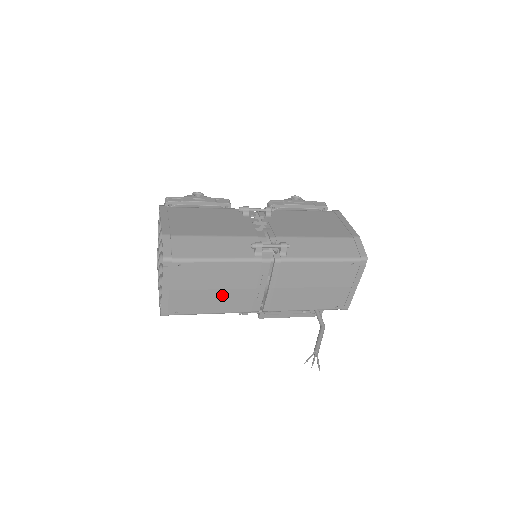
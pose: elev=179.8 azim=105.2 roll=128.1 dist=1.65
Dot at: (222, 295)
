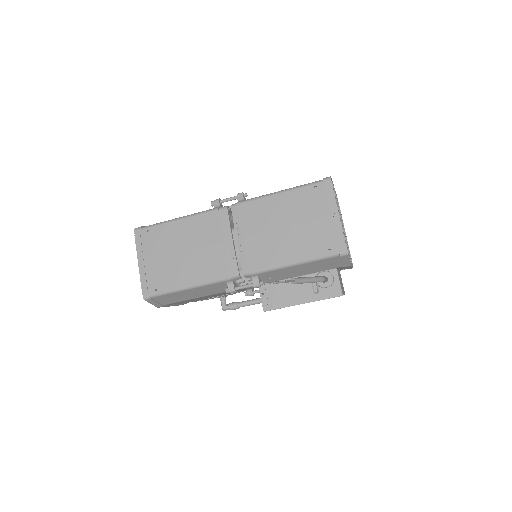
Dot at: (193, 259)
